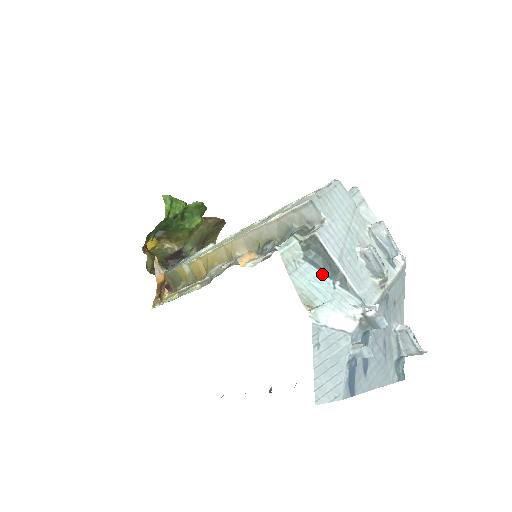
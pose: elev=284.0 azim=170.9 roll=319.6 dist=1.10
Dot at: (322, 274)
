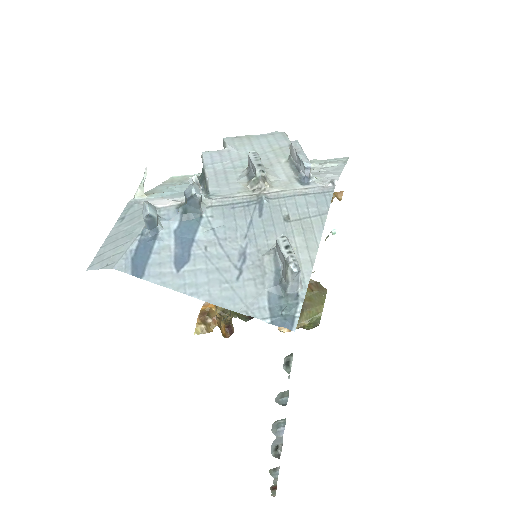
Dot at: occluded
